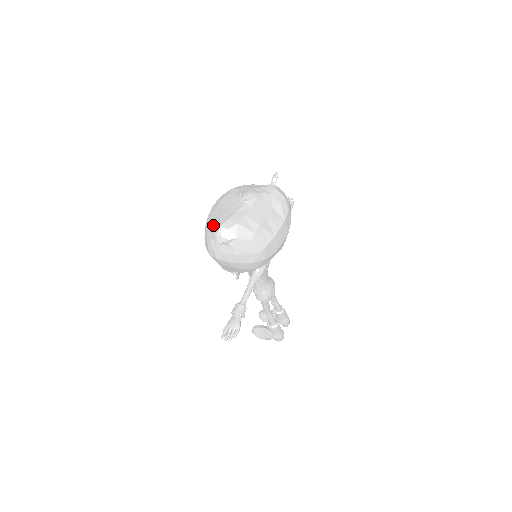
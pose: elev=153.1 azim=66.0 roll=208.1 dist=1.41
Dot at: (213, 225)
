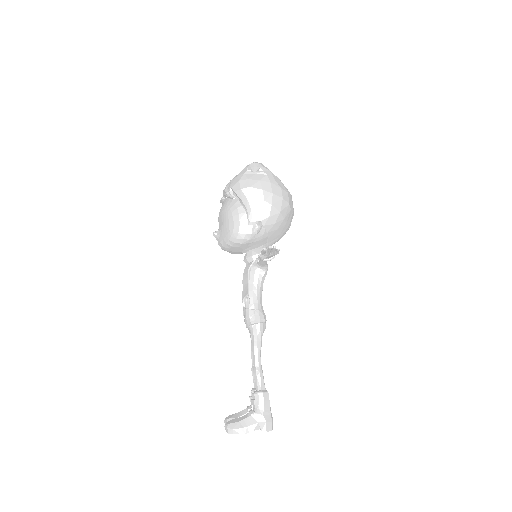
Dot at: (243, 169)
